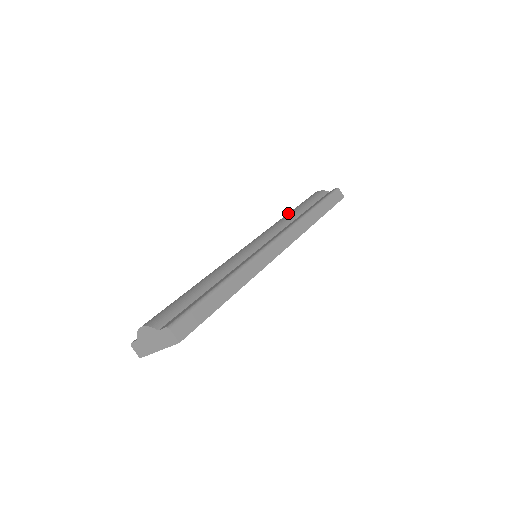
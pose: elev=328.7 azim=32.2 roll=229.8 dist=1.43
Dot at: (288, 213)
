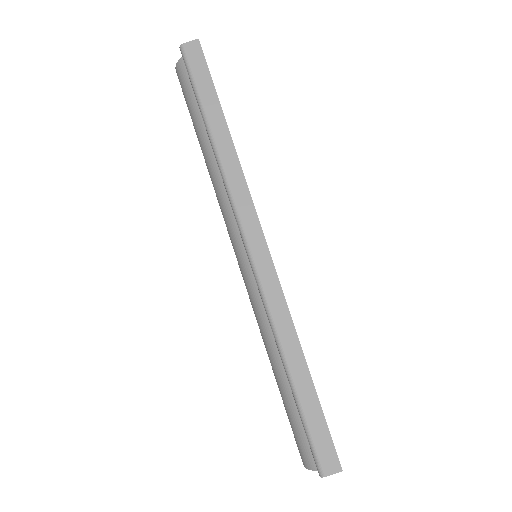
Dot at: occluded
